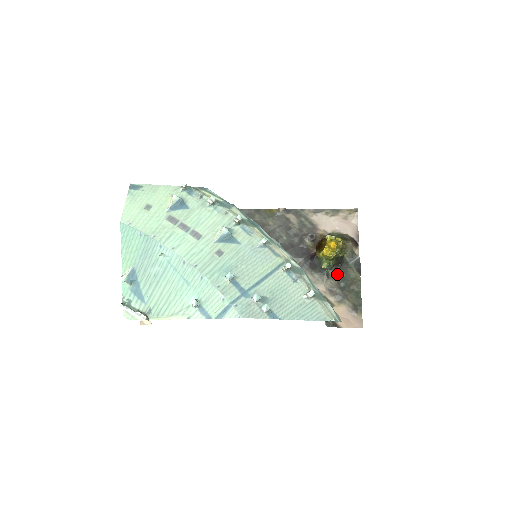
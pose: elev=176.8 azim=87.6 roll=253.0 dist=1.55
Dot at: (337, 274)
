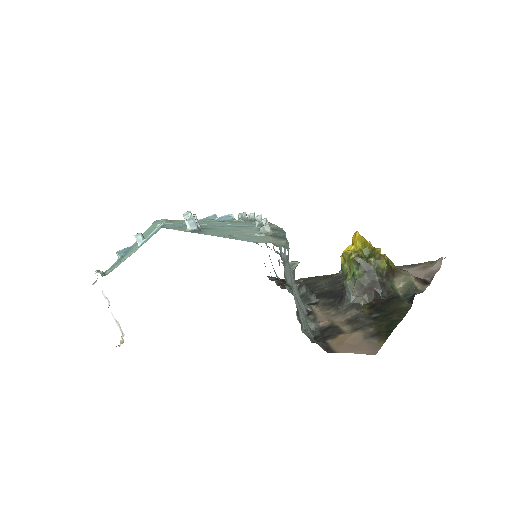
Dot at: (374, 307)
